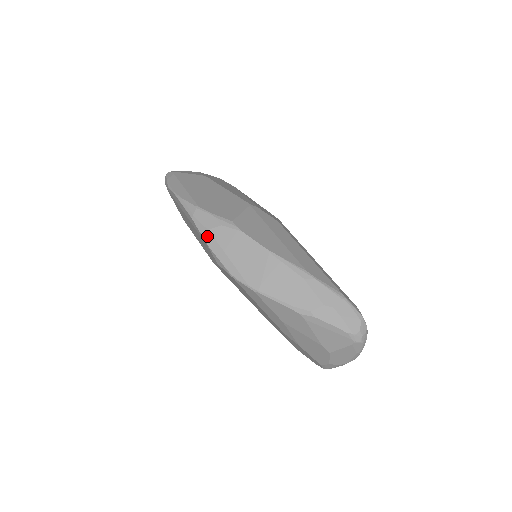
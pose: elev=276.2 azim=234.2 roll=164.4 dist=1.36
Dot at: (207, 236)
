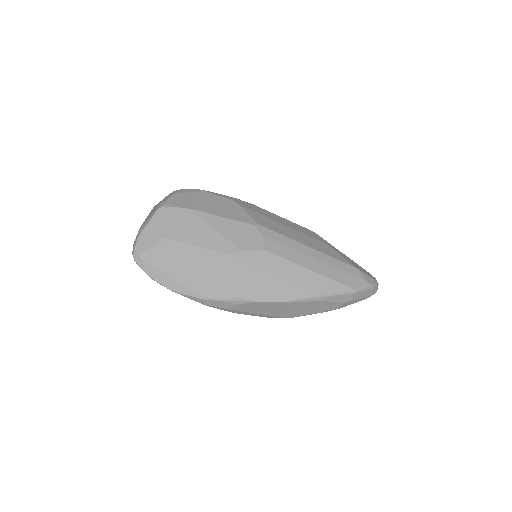
Dot at: (230, 311)
